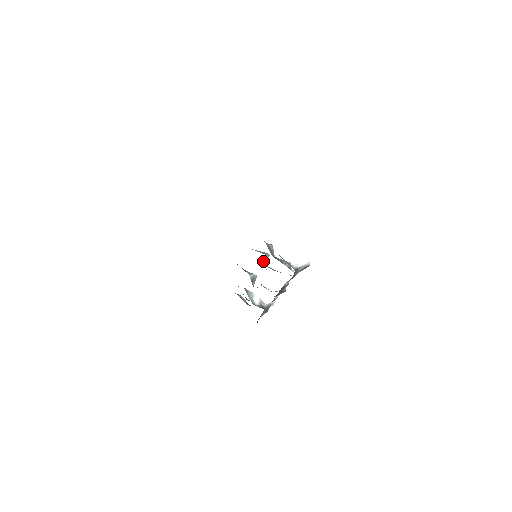
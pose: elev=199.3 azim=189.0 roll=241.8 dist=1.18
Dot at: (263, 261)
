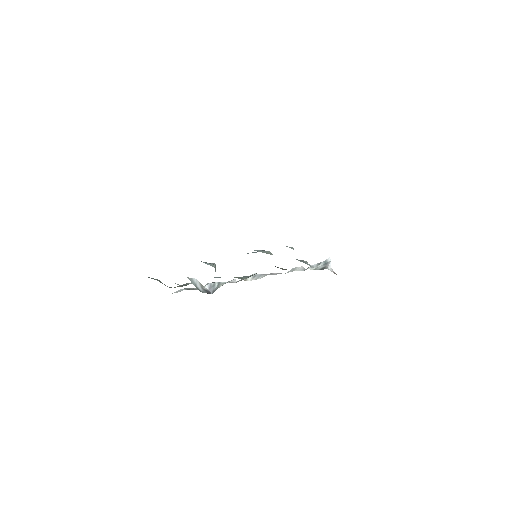
Dot at: occluded
